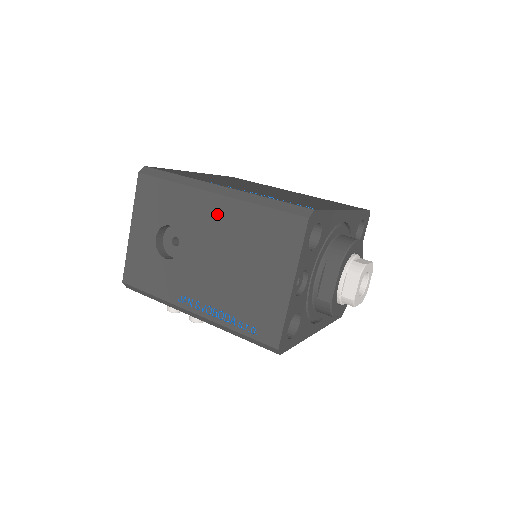
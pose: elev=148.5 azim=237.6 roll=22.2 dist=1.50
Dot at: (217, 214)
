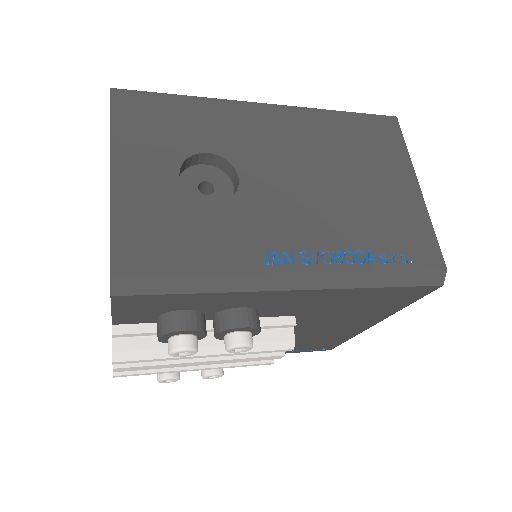
Dot at: (283, 127)
